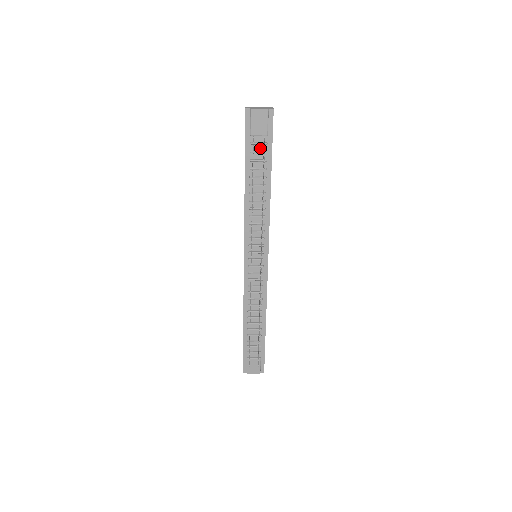
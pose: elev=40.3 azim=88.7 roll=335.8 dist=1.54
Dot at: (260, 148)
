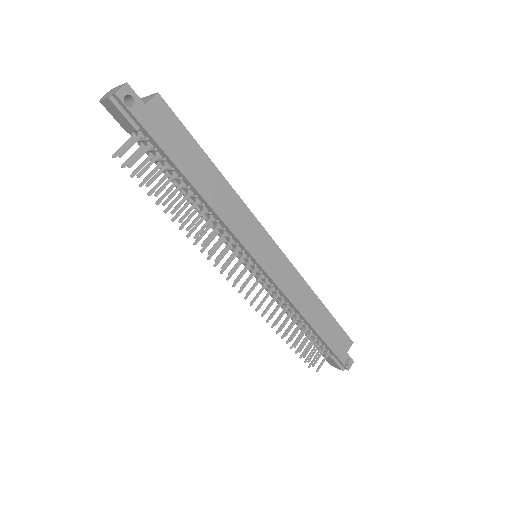
Dot at: (149, 144)
